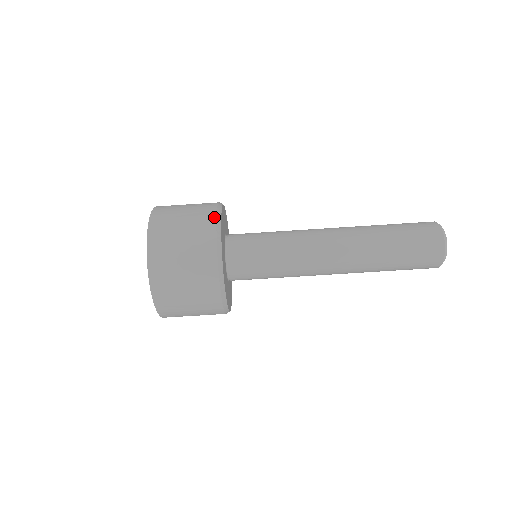
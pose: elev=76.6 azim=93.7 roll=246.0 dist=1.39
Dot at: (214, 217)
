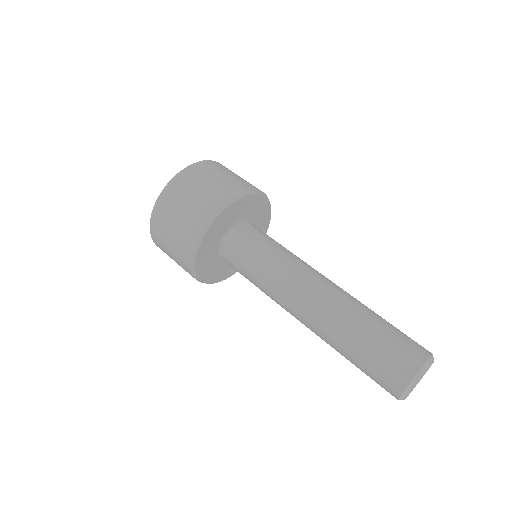
Dot at: occluded
